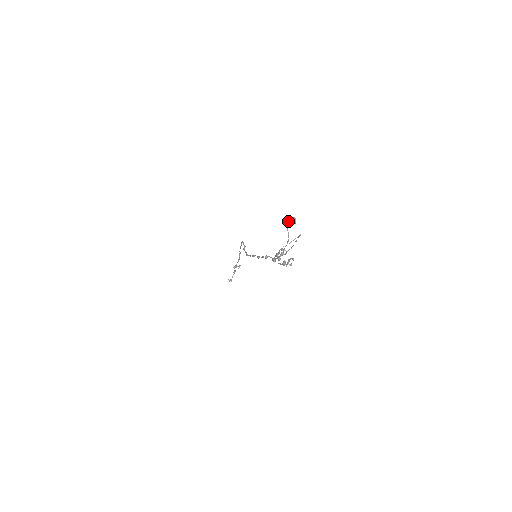
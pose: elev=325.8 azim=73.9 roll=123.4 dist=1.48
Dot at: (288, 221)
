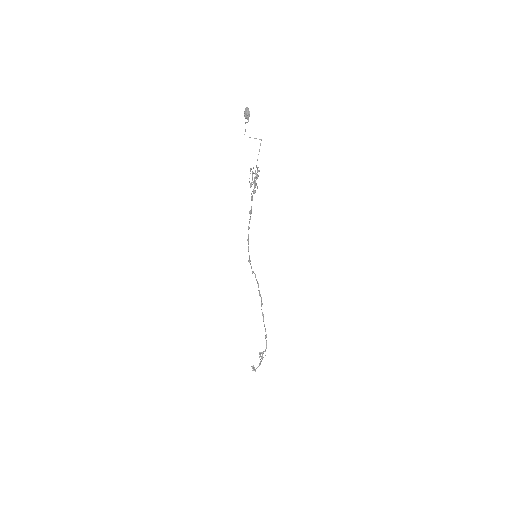
Dot at: (244, 112)
